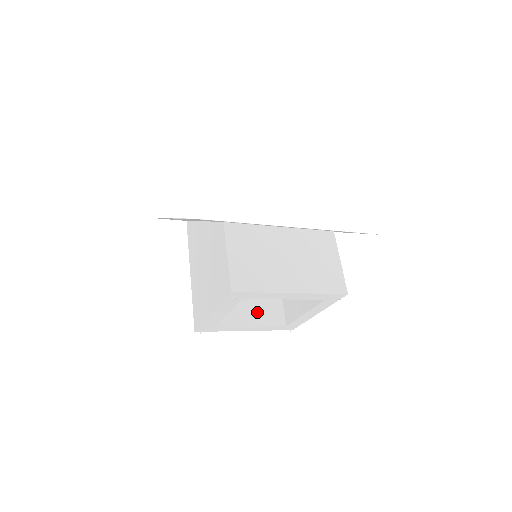
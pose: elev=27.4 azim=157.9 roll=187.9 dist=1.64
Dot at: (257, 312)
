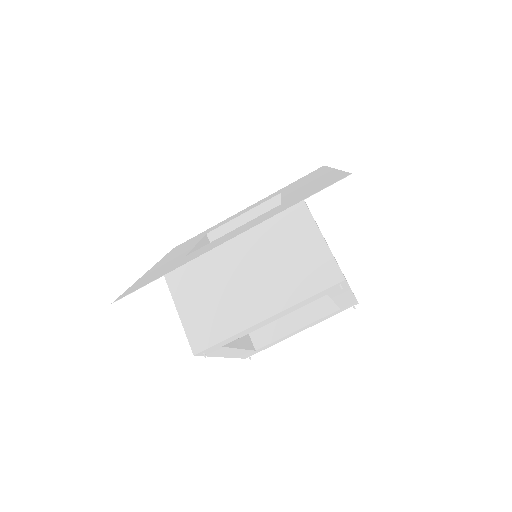
Dot at: (298, 309)
